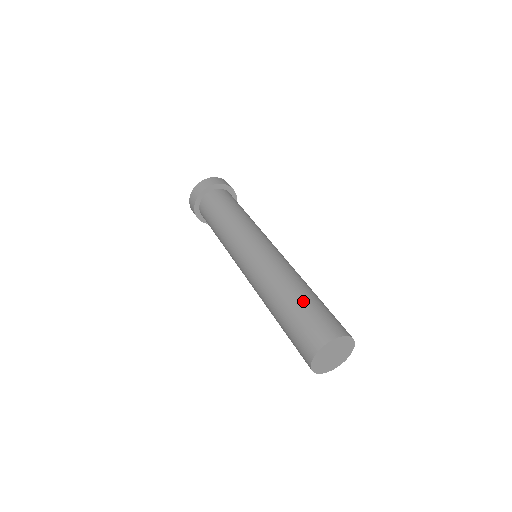
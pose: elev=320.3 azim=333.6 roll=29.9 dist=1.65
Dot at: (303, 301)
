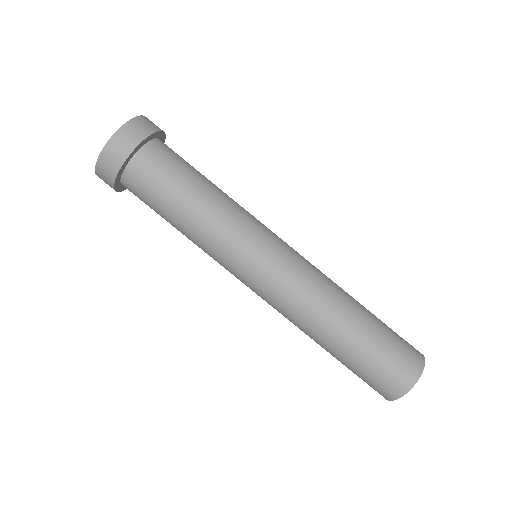
Dot at: (367, 338)
